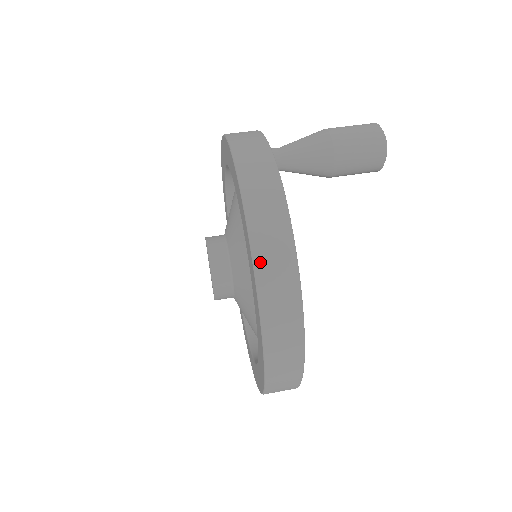
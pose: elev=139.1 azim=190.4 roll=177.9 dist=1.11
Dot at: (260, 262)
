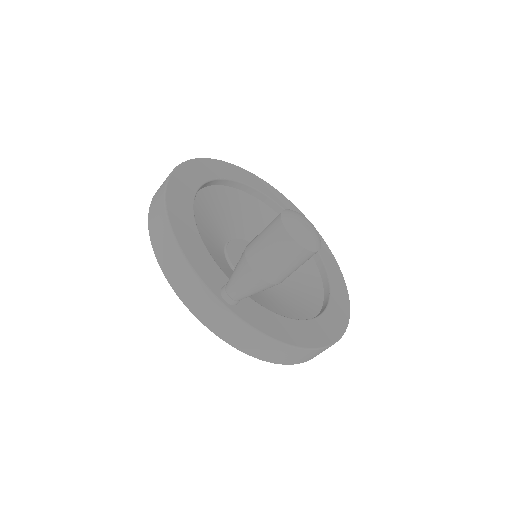
Dot at: (293, 363)
